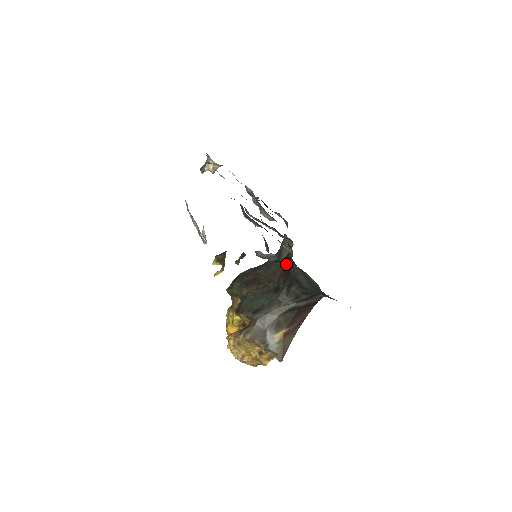
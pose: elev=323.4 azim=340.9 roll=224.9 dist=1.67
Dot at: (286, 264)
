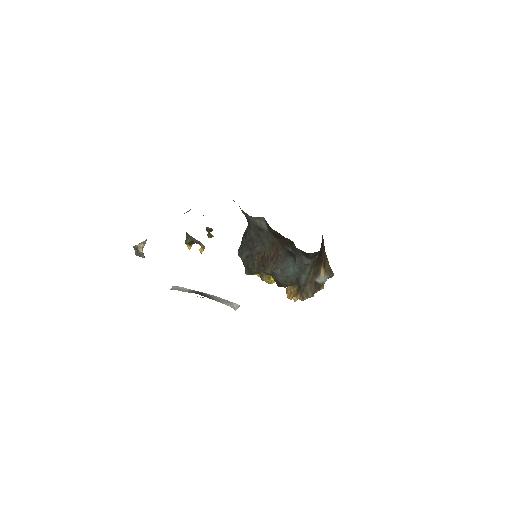
Dot at: (279, 237)
